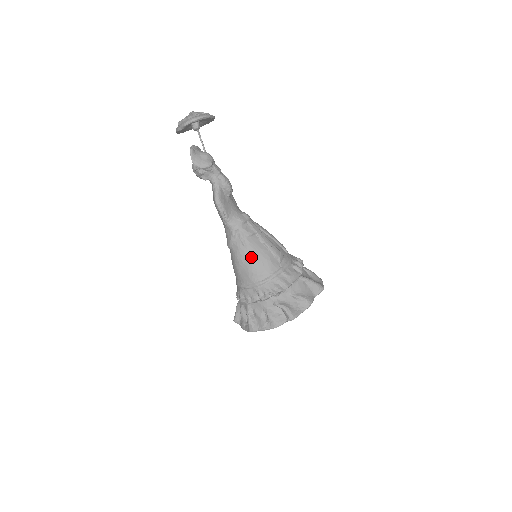
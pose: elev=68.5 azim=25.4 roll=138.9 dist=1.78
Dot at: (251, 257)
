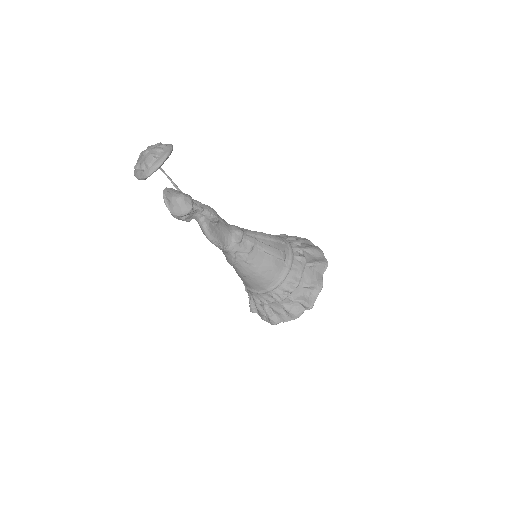
Dot at: (257, 271)
